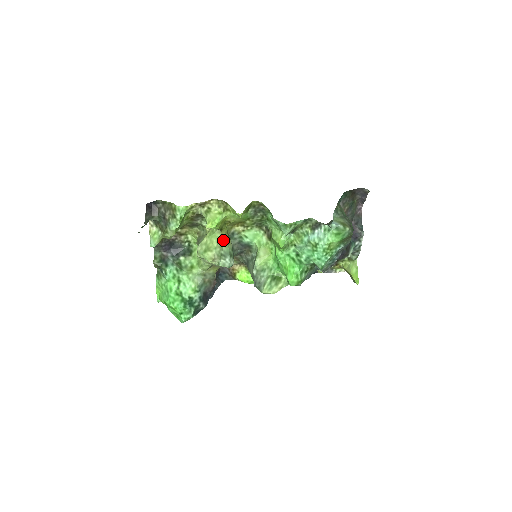
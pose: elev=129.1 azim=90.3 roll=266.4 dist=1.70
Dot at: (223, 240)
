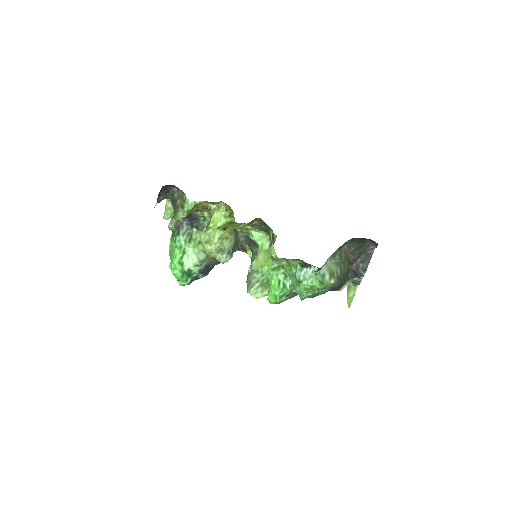
Dot at: (226, 237)
